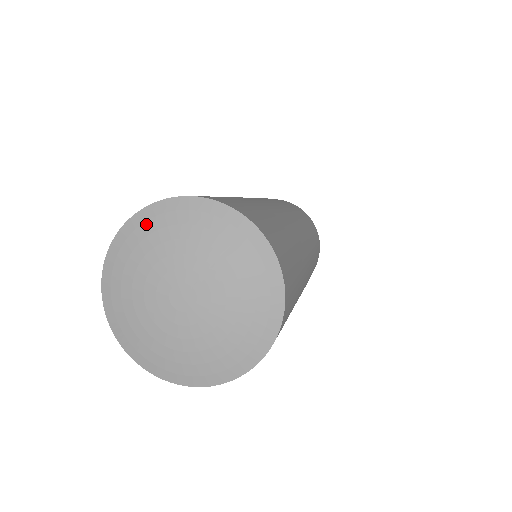
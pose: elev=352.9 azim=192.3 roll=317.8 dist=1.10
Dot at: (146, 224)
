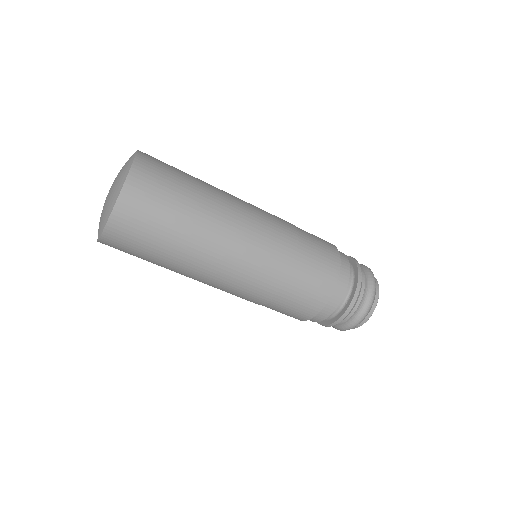
Dot at: occluded
